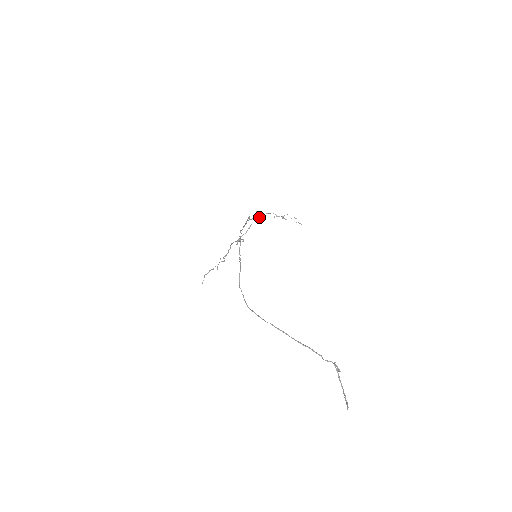
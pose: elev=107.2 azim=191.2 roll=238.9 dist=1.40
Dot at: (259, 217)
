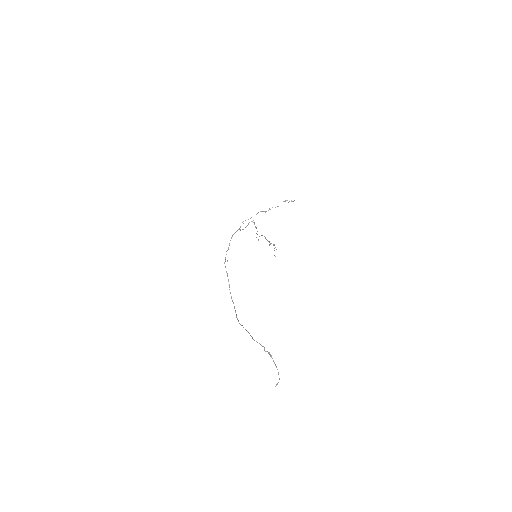
Dot at: (252, 221)
